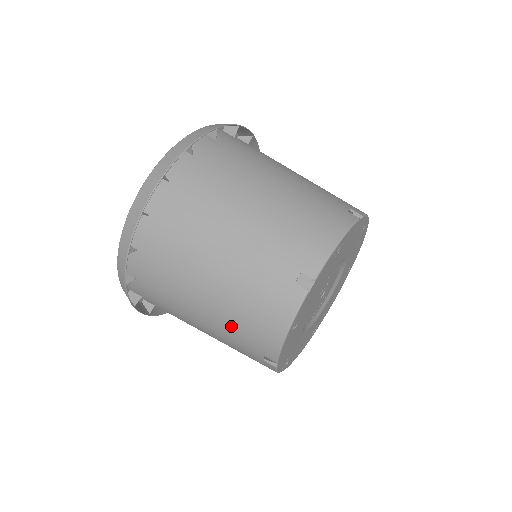
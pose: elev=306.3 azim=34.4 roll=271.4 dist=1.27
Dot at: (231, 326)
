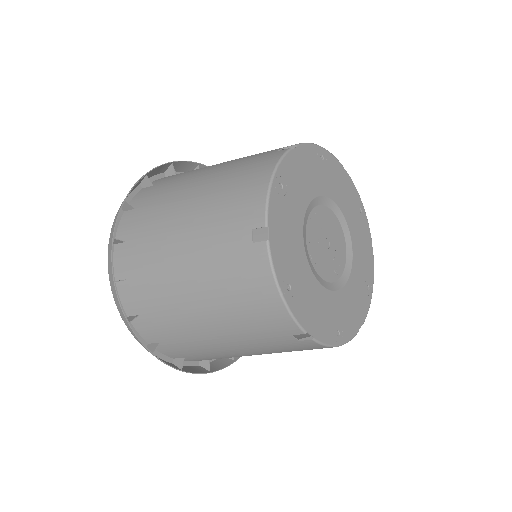
Dot at: (243, 327)
